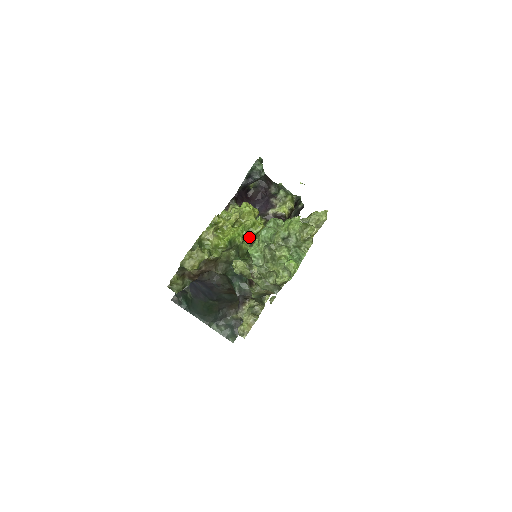
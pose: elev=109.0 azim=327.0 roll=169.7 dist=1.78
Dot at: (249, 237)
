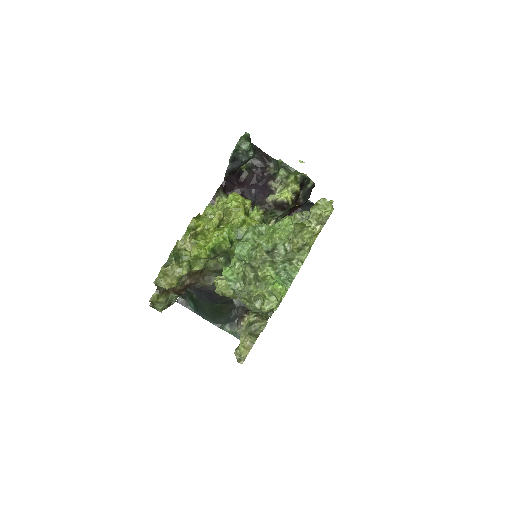
Dot at: (239, 239)
